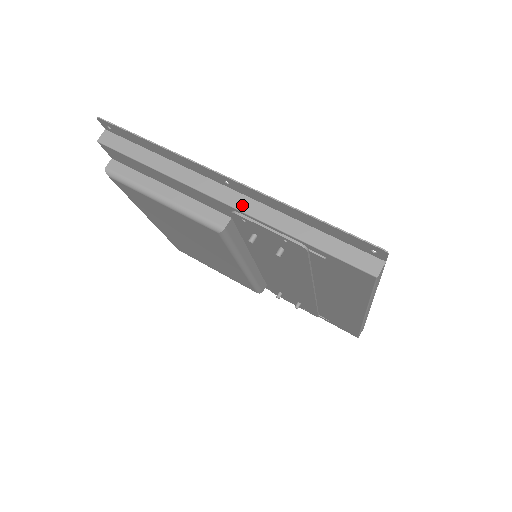
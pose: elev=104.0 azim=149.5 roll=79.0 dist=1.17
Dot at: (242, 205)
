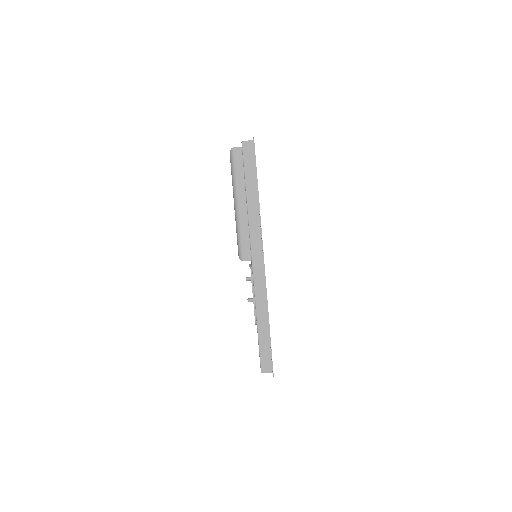
Dot at: (257, 274)
